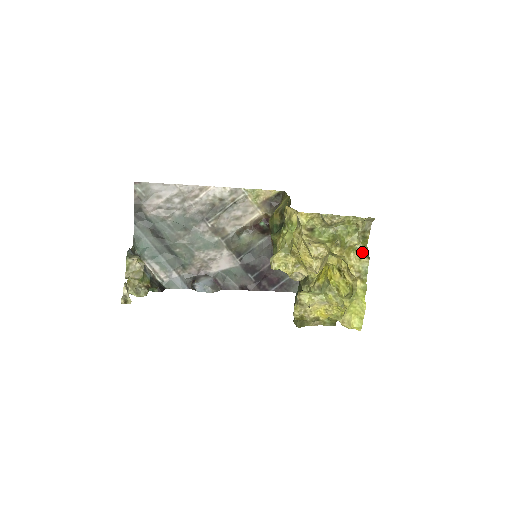
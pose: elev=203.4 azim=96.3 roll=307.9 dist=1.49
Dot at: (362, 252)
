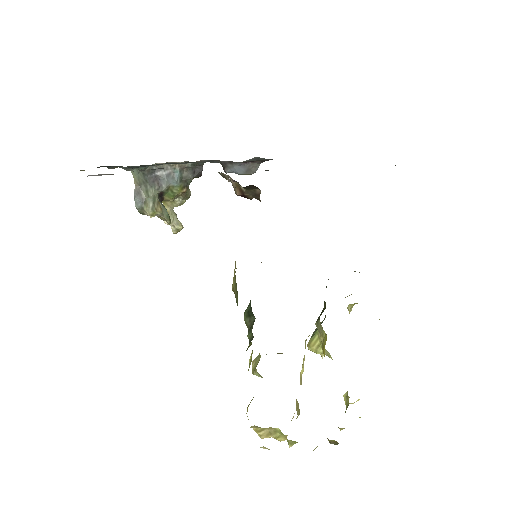
Dot at: (329, 441)
